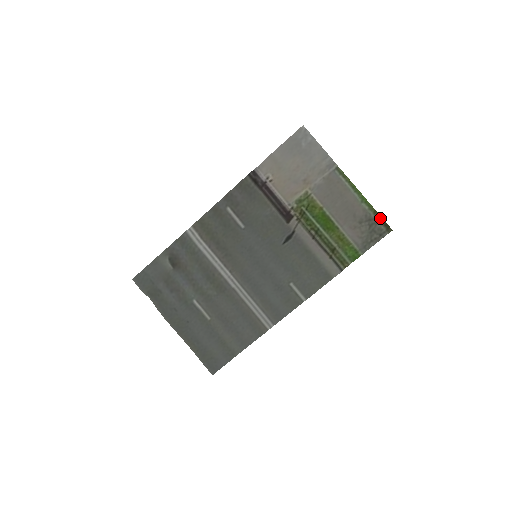
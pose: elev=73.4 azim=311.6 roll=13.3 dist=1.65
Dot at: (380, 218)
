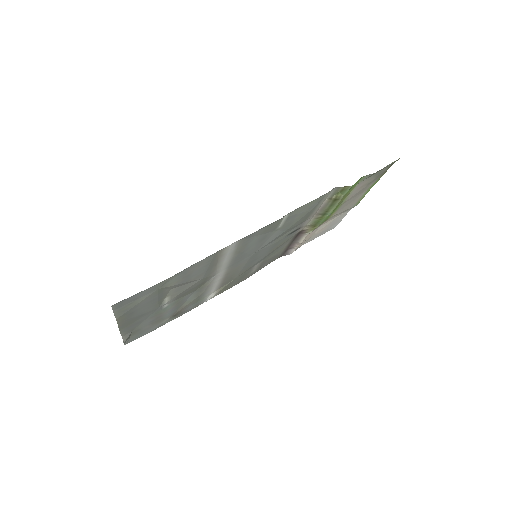
Dot at: occluded
